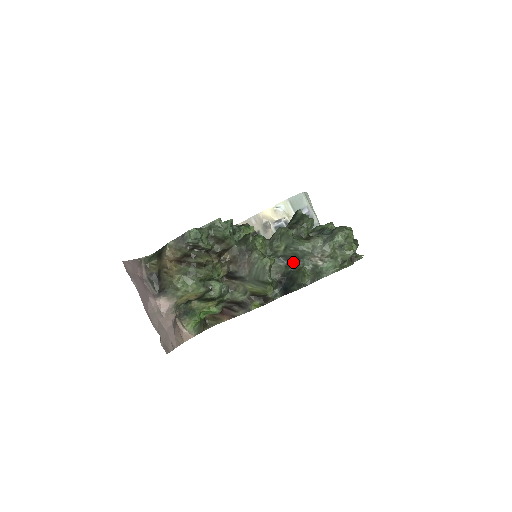
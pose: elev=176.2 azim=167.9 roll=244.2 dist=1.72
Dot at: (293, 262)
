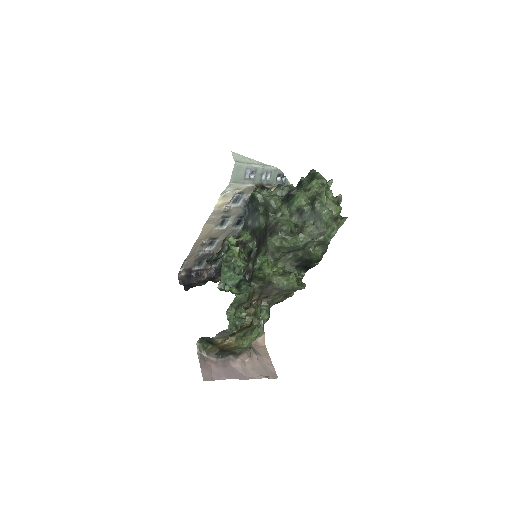
Dot at: (298, 251)
